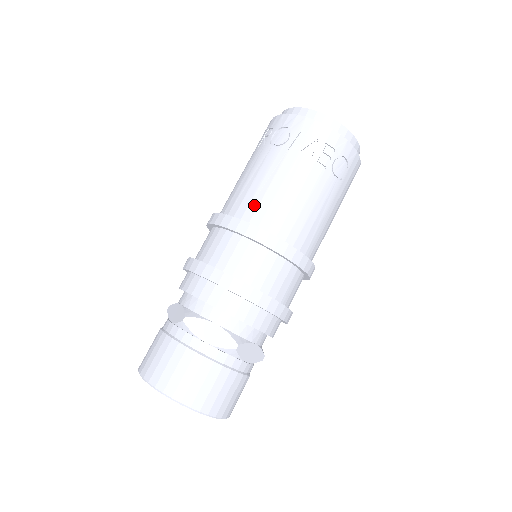
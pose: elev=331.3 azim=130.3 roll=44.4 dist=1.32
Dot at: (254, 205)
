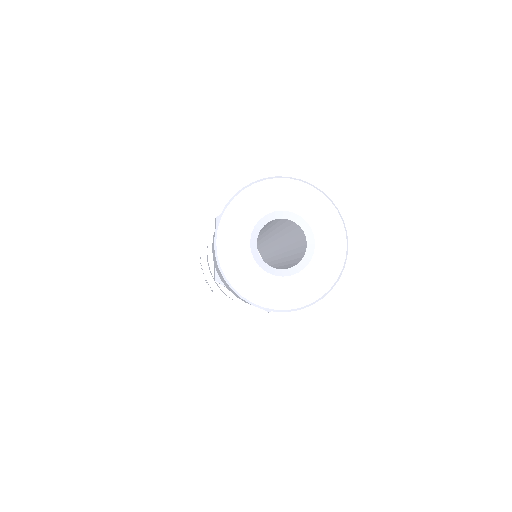
Dot at: occluded
